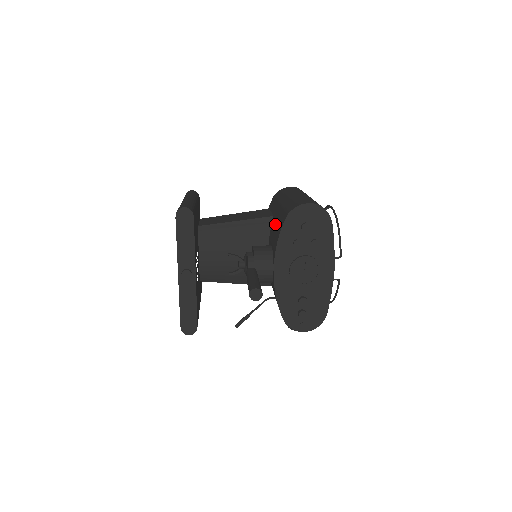
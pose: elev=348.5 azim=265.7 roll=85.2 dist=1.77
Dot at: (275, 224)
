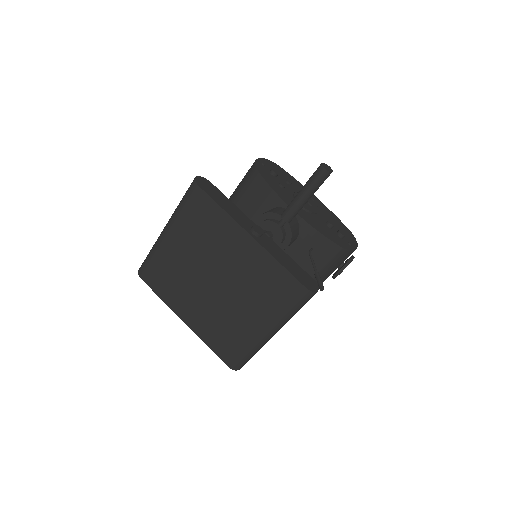
Dot at: (246, 210)
